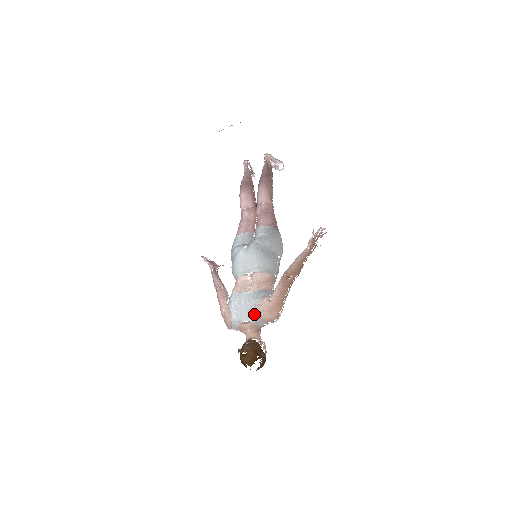
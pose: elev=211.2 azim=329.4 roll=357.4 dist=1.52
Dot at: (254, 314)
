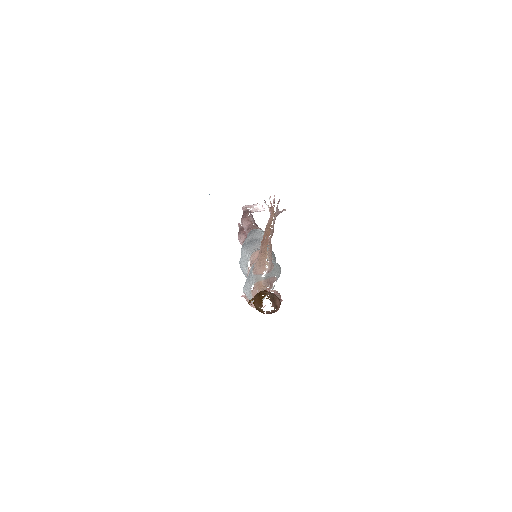
Dot at: (252, 277)
